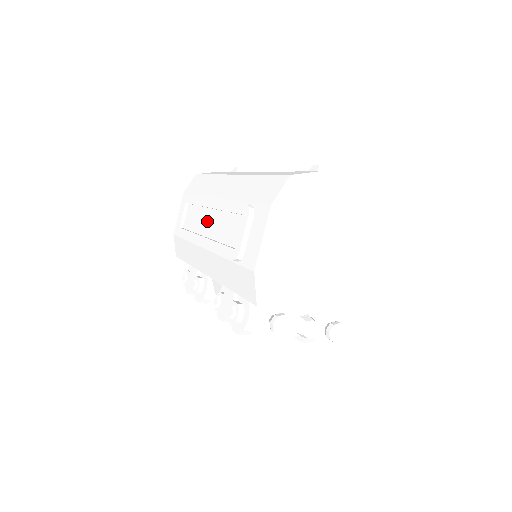
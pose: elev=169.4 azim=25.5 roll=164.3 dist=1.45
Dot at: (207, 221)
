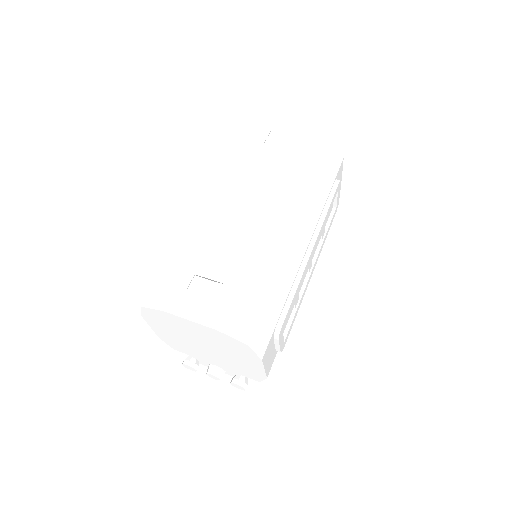
Dot at: occluded
